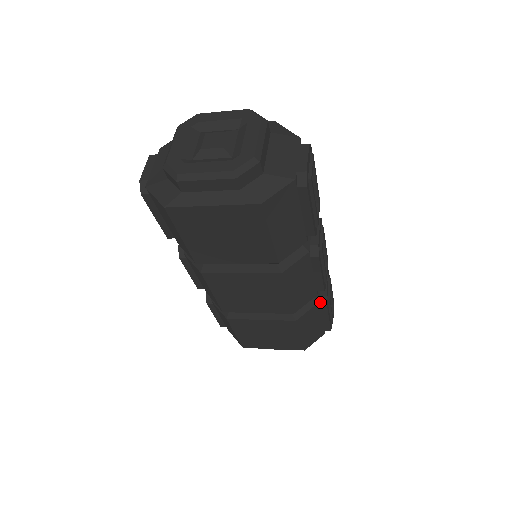
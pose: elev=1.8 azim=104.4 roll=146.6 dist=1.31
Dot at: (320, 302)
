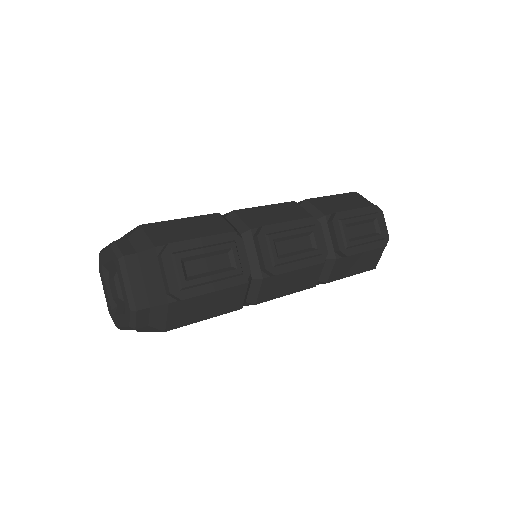
Dot at: (339, 255)
